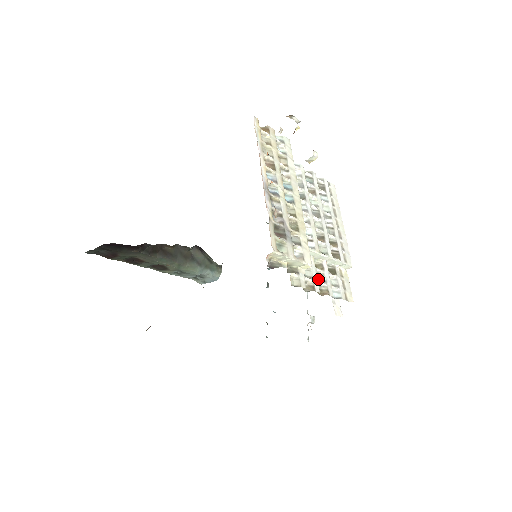
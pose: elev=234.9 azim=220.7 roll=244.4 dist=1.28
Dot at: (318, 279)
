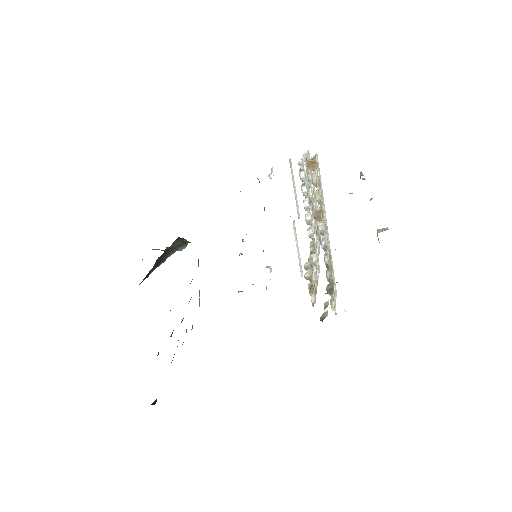
Dot at: occluded
